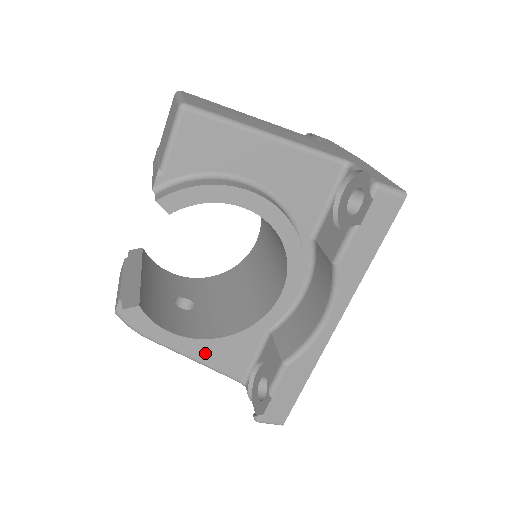
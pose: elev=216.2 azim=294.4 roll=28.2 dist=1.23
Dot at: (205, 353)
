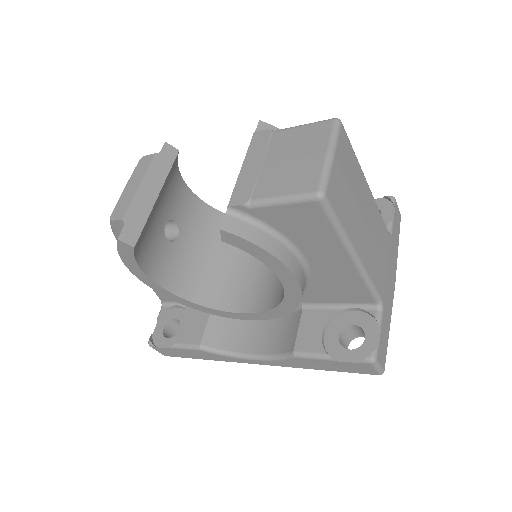
Dot at: occluded
